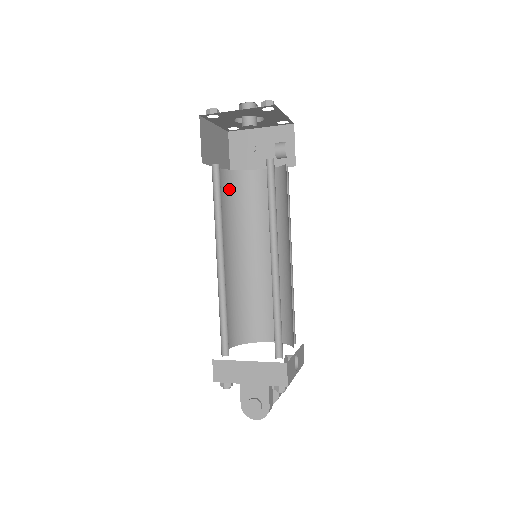
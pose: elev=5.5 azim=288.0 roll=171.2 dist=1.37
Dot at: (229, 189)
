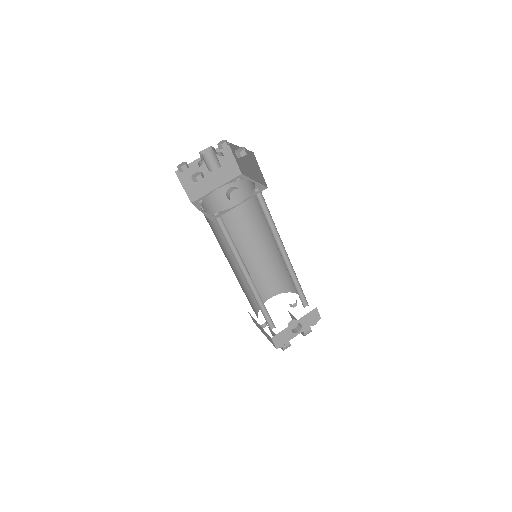
Dot at: (236, 197)
